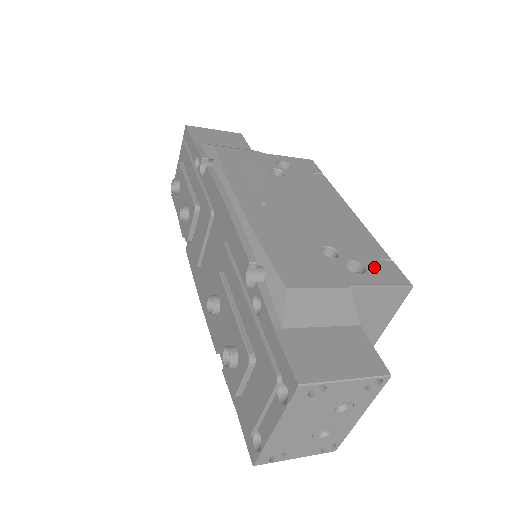
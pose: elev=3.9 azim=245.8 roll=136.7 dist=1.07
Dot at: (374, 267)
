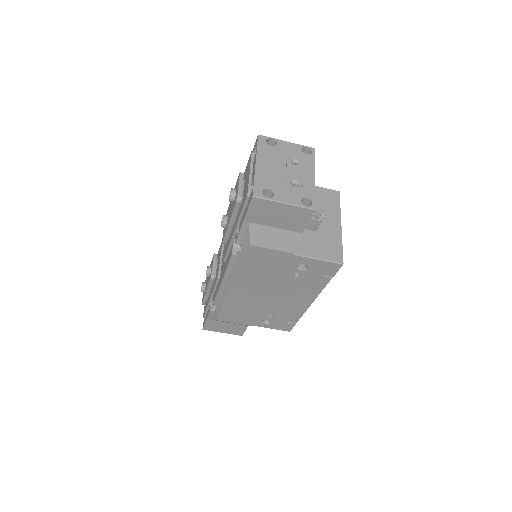
Dot at: occluded
